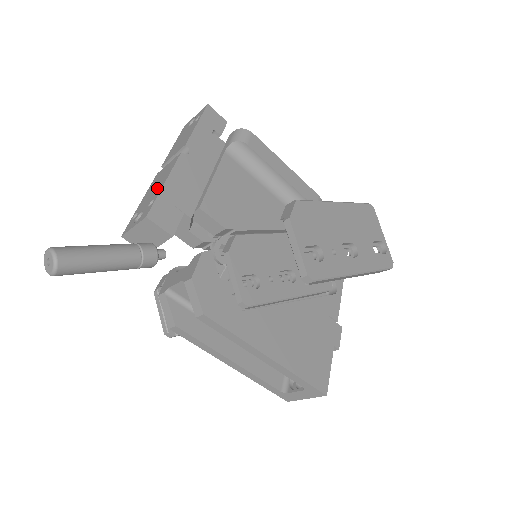
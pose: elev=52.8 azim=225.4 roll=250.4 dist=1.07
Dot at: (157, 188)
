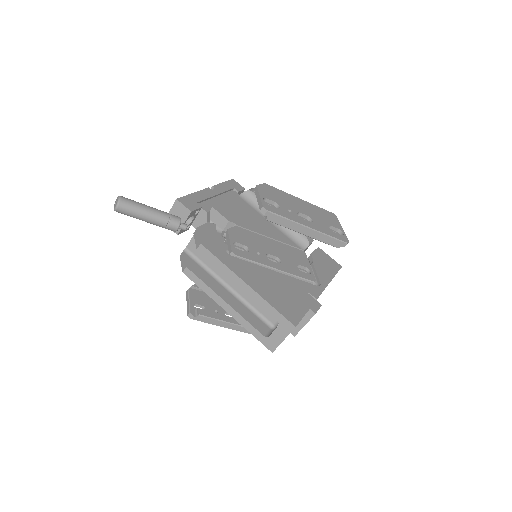
Dot at: occluded
